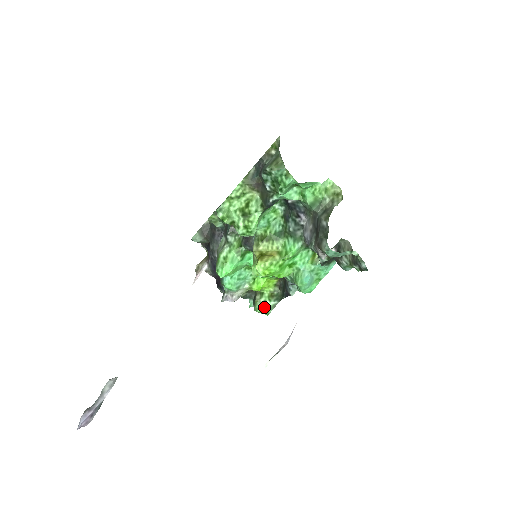
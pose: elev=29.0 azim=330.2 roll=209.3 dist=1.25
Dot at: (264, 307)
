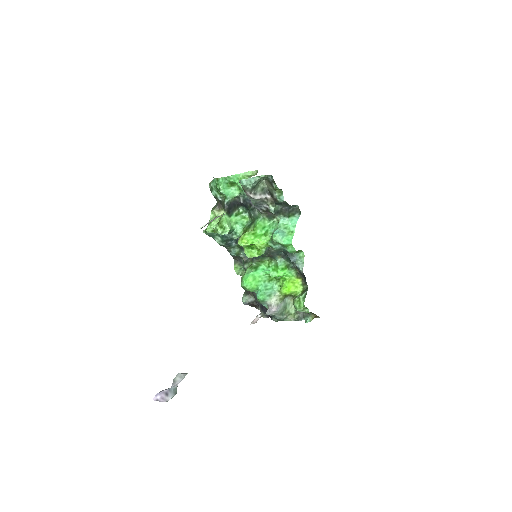
Dot at: (299, 301)
